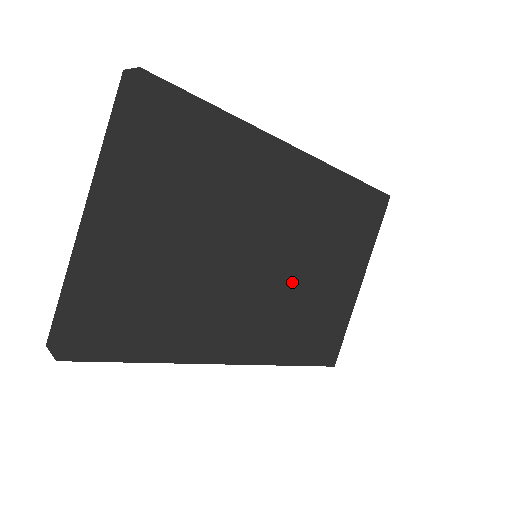
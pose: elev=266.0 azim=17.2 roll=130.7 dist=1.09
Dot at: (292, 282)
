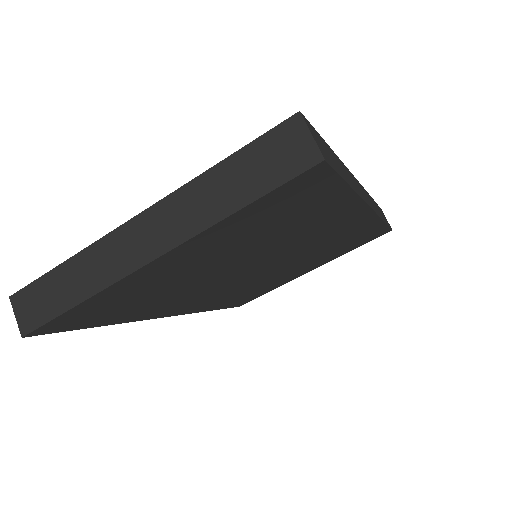
Dot at: (265, 276)
